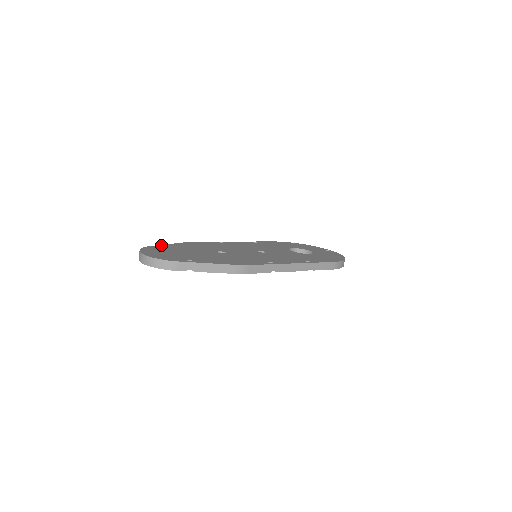
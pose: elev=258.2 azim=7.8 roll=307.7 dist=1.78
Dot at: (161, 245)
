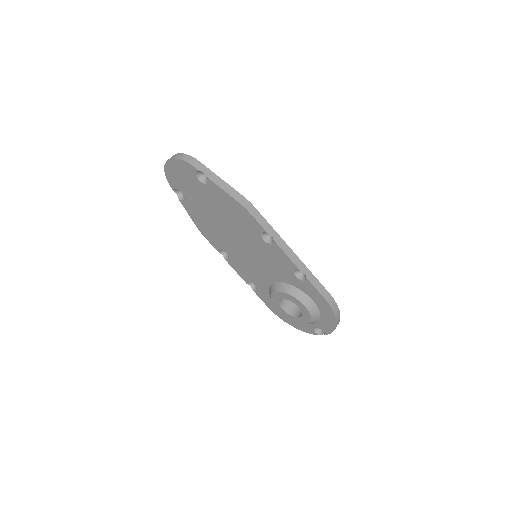
Dot at: occluded
